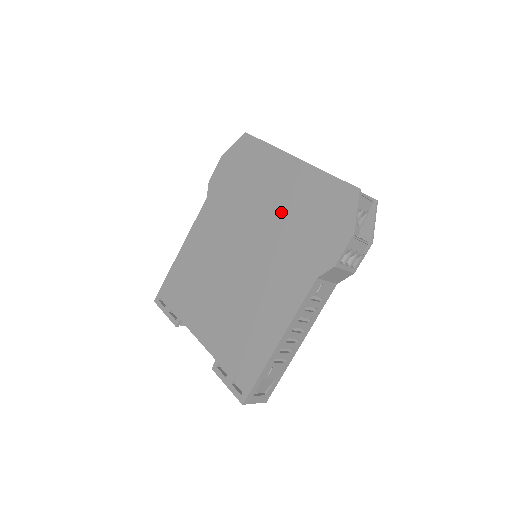
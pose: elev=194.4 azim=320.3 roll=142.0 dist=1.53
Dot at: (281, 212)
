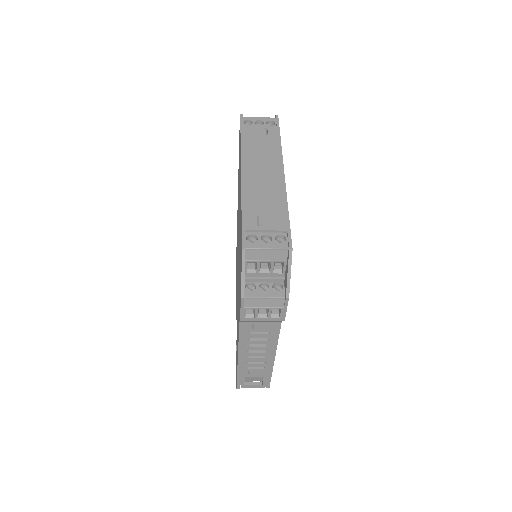
Dot at: occluded
